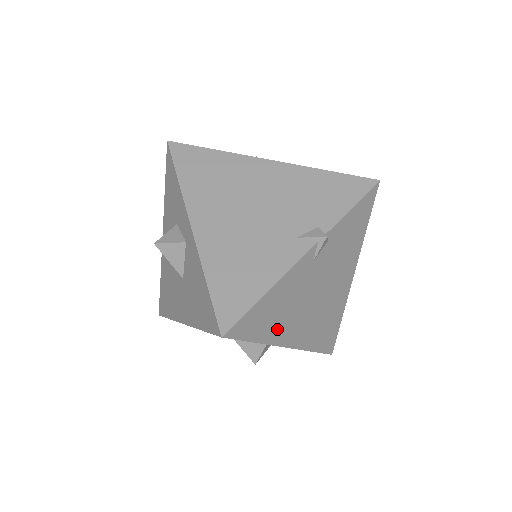
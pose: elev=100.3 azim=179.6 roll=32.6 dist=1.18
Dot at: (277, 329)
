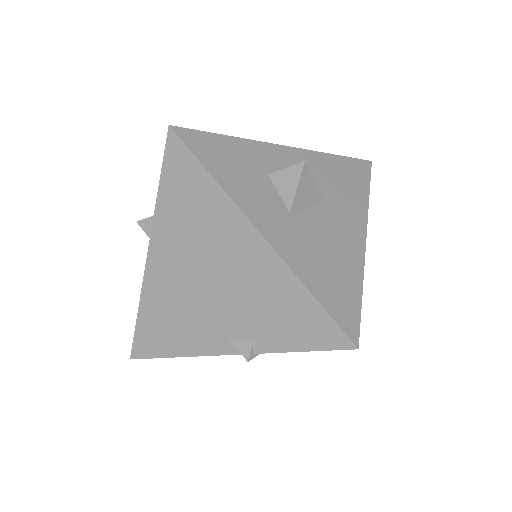
Dot at: occluded
